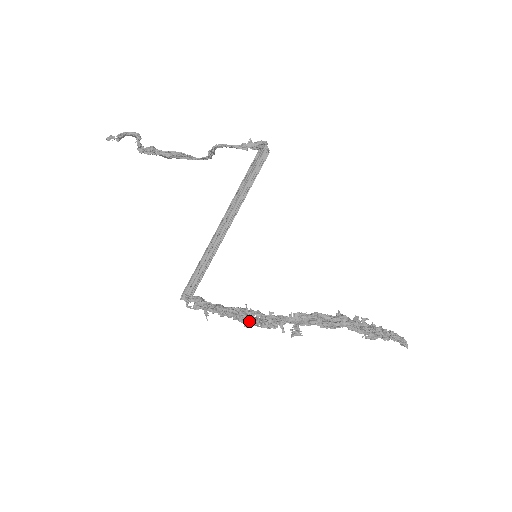
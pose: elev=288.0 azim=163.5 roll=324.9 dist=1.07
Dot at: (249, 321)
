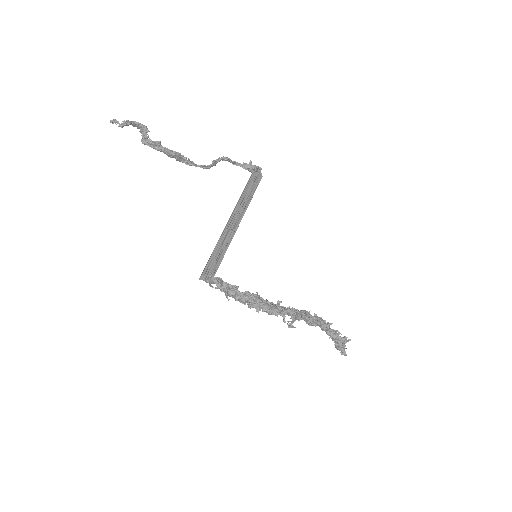
Dot at: (262, 306)
